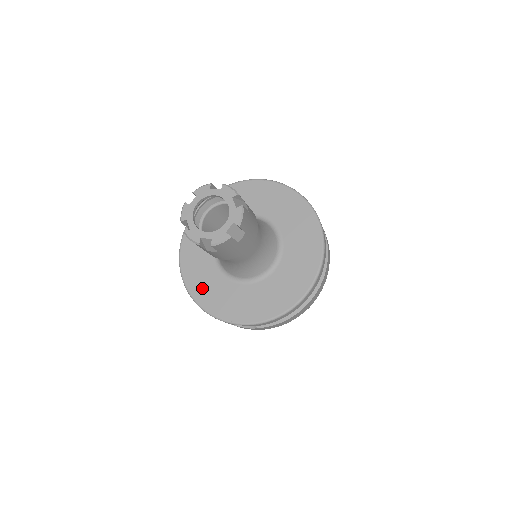
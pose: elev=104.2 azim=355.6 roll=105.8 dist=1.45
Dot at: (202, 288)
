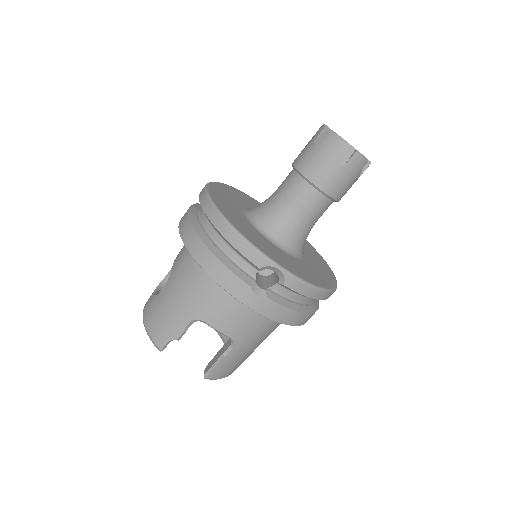
Dot at: (235, 219)
